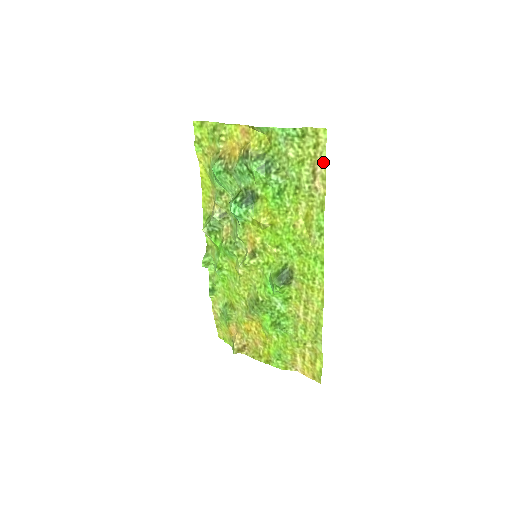
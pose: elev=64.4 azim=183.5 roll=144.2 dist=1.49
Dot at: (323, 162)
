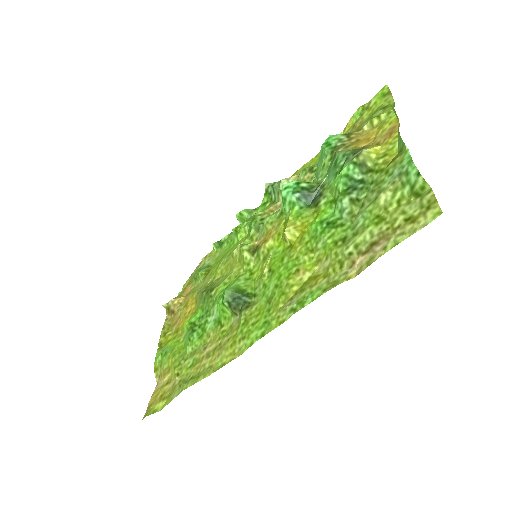
Dot at: (391, 245)
